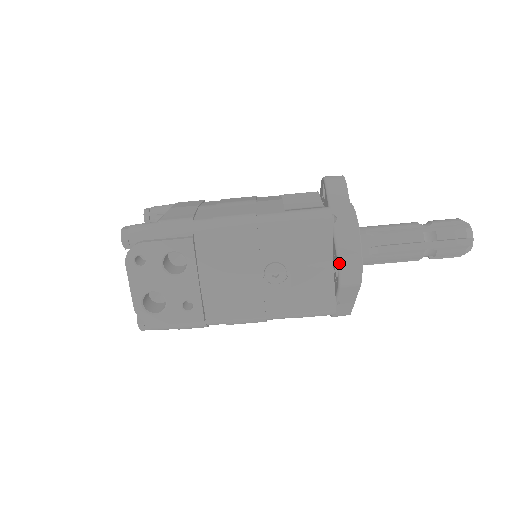
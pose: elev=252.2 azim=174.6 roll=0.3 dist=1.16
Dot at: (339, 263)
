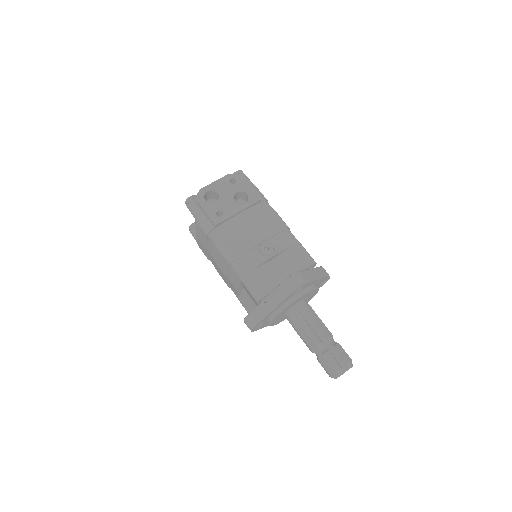
Dot at: (297, 272)
